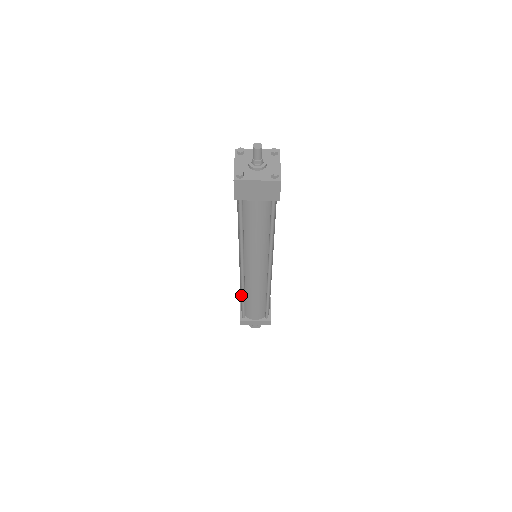
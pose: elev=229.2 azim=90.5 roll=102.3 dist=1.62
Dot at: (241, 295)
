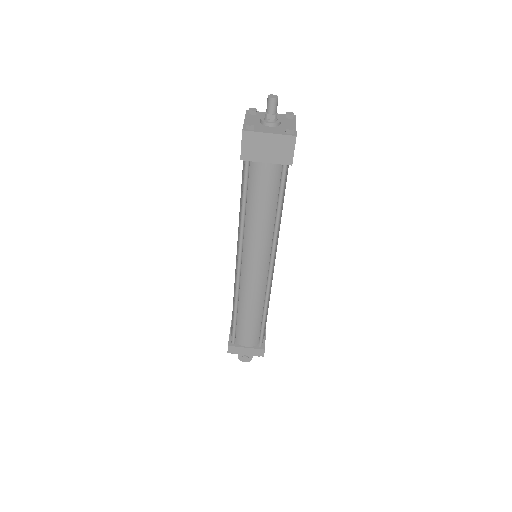
Dot at: (233, 311)
